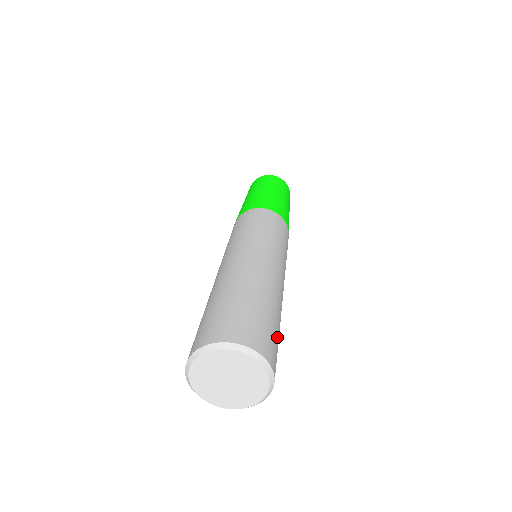
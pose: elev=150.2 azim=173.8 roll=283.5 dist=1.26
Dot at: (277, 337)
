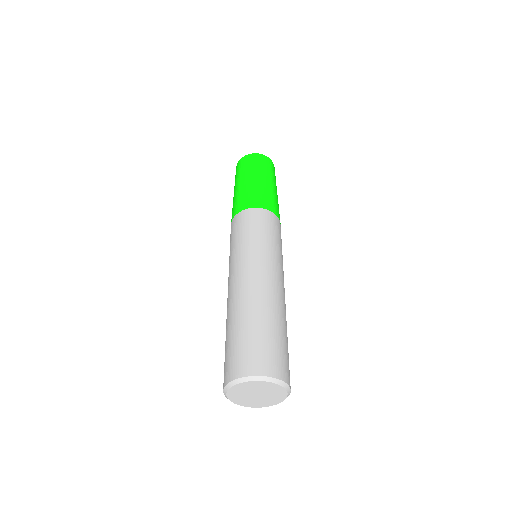
Dot at: (286, 349)
